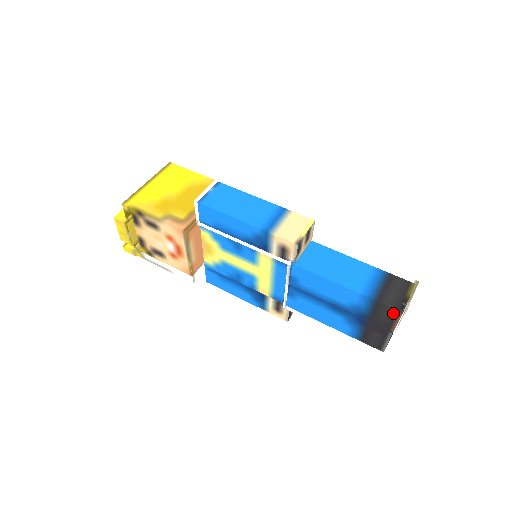
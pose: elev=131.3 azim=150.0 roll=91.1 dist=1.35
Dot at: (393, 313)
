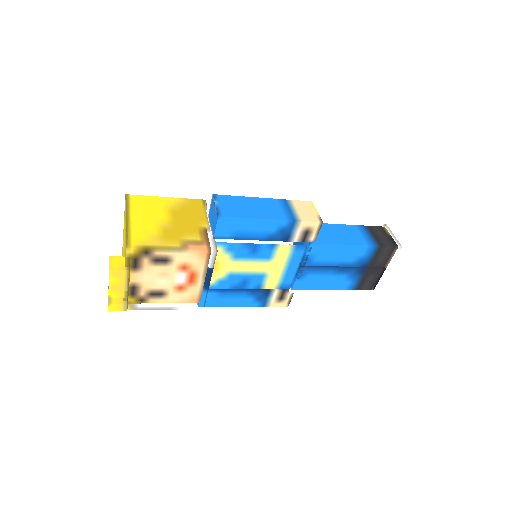
Dot at: (393, 250)
